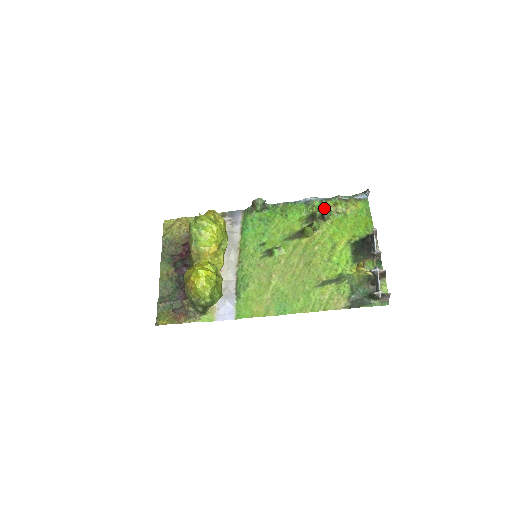
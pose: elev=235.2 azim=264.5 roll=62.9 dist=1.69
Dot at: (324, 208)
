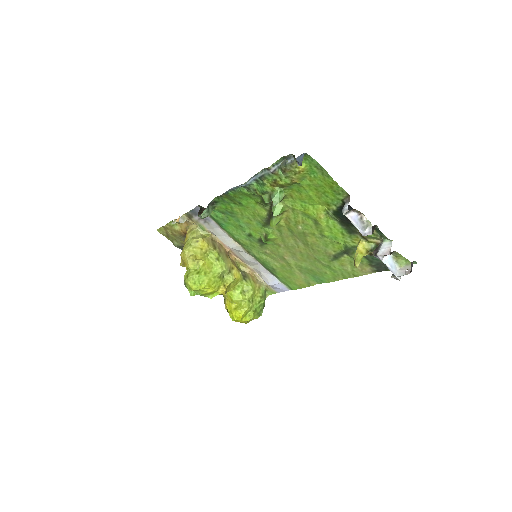
Dot at: (268, 191)
